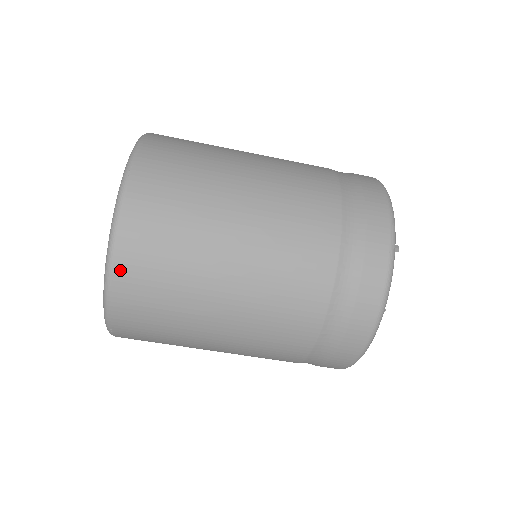
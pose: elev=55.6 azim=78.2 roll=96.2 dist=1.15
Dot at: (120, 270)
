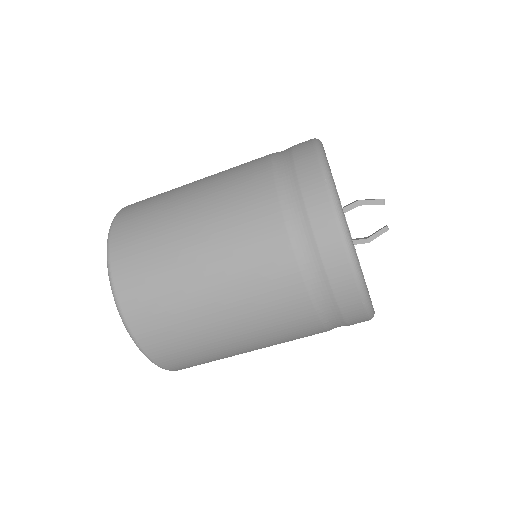
Dot at: (181, 369)
